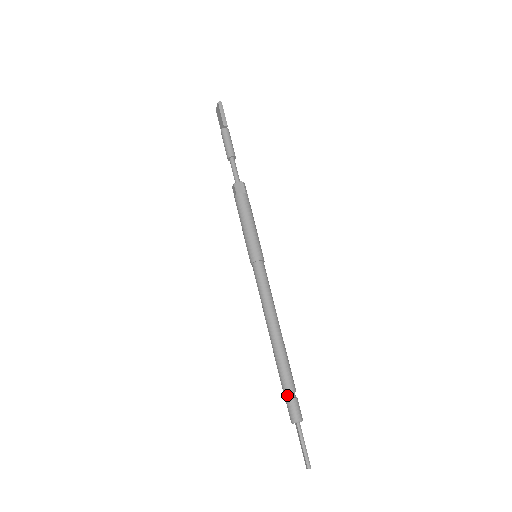
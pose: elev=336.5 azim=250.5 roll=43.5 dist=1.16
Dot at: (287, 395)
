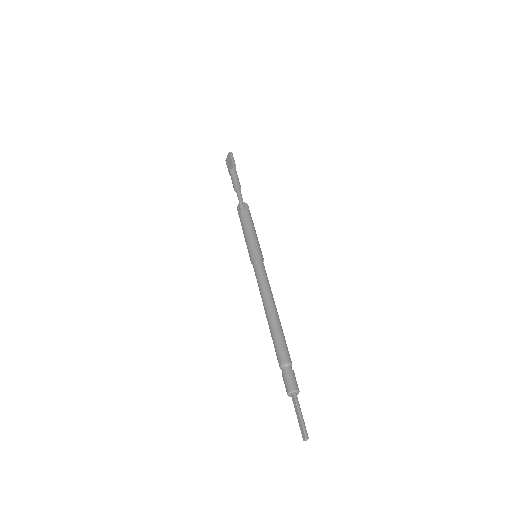
Dot at: (284, 367)
